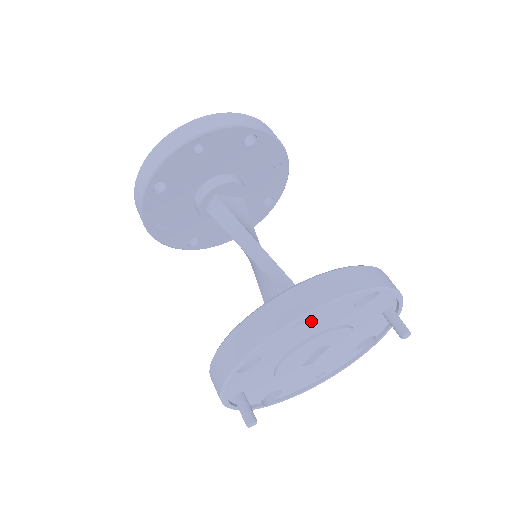
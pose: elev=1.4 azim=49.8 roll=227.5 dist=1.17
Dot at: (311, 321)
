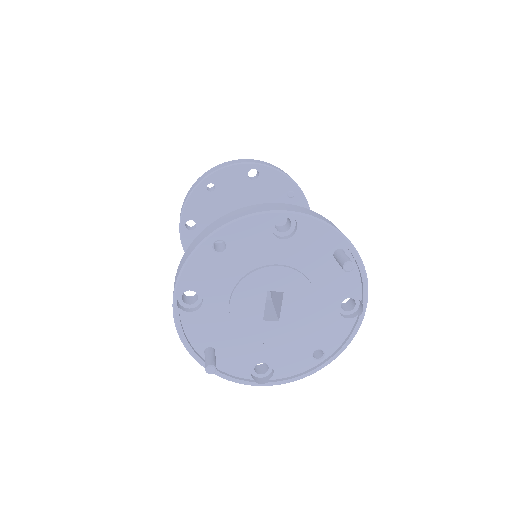
Dot at: (230, 250)
